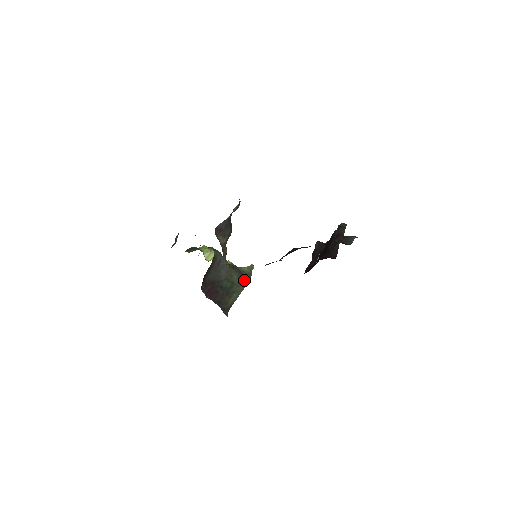
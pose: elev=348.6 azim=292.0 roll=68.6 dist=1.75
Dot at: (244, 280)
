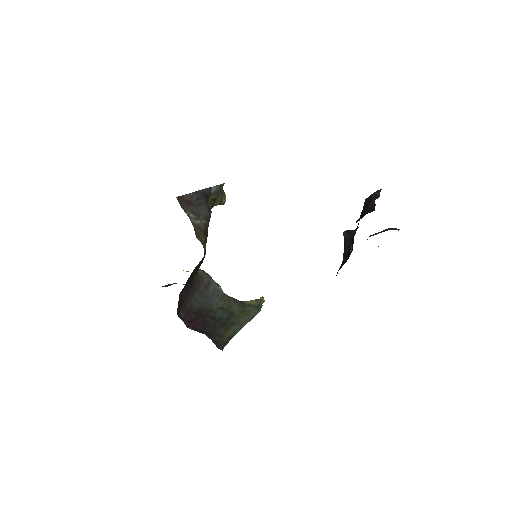
Dot at: (249, 310)
